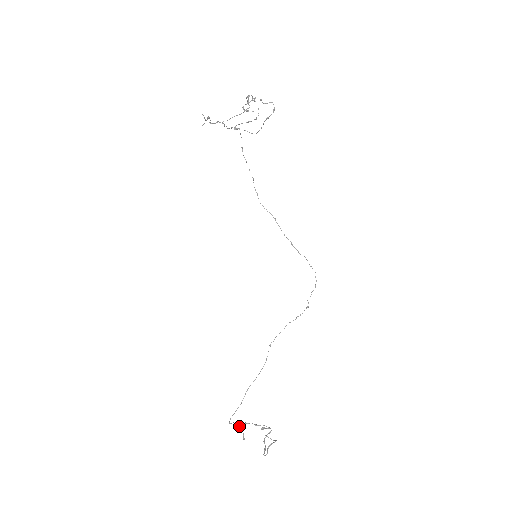
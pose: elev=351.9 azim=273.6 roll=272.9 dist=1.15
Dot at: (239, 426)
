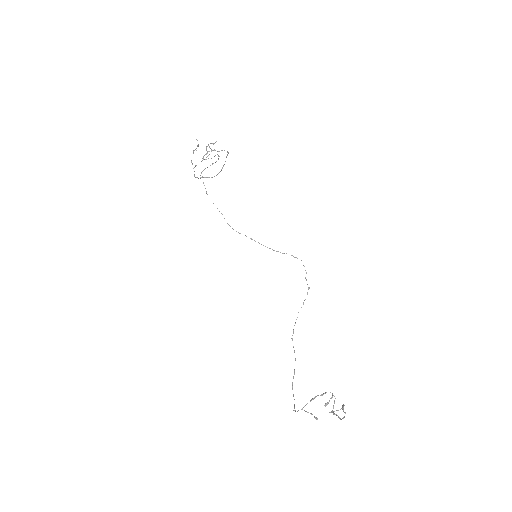
Dot at: (306, 411)
